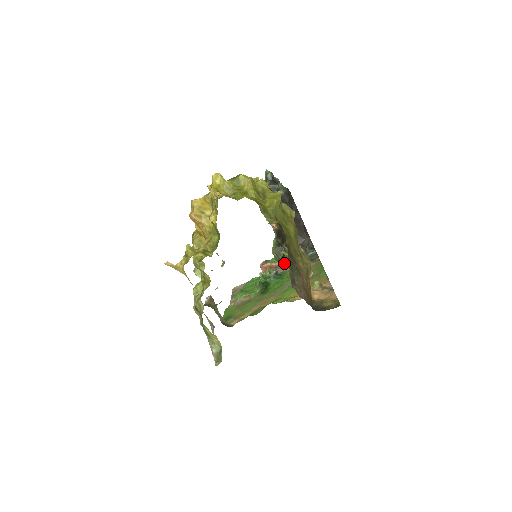
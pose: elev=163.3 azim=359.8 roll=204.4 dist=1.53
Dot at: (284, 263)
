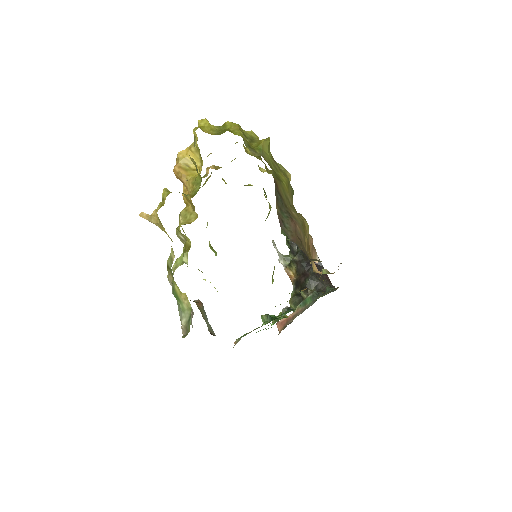
Dot at: (301, 308)
